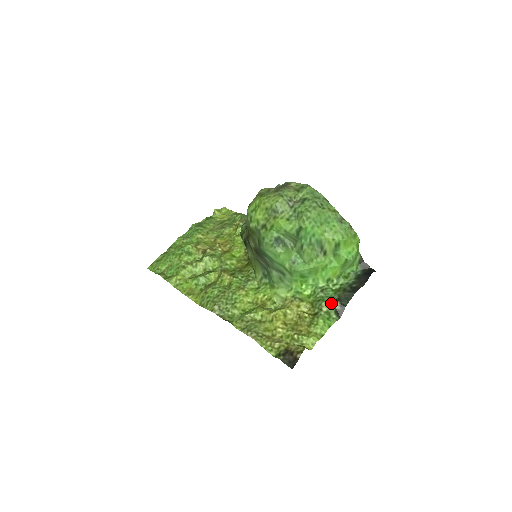
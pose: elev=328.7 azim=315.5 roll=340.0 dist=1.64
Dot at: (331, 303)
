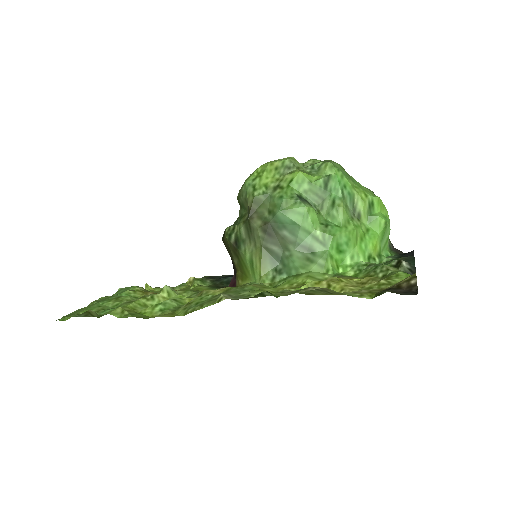
Dot at: (393, 266)
